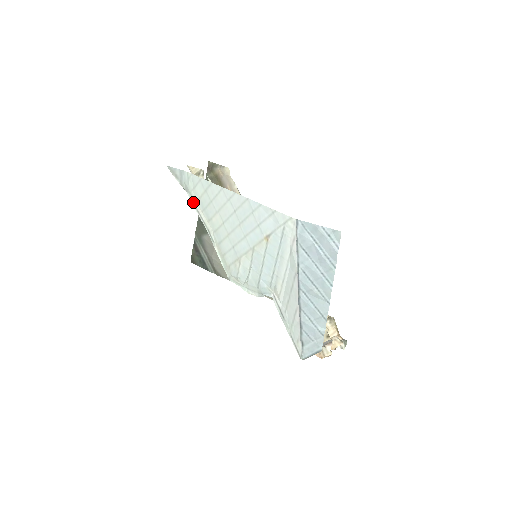
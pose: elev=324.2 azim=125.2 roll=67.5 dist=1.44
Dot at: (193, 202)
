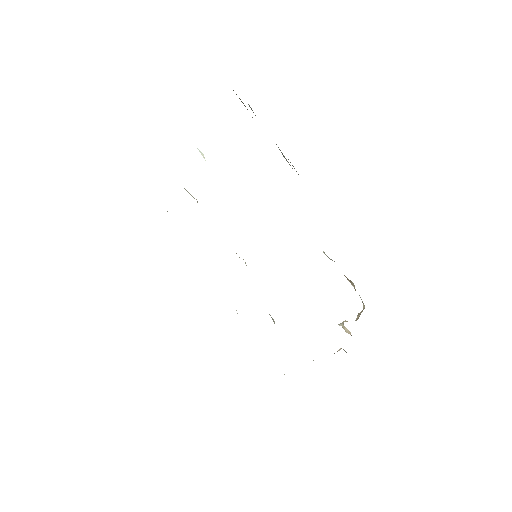
Dot at: occluded
